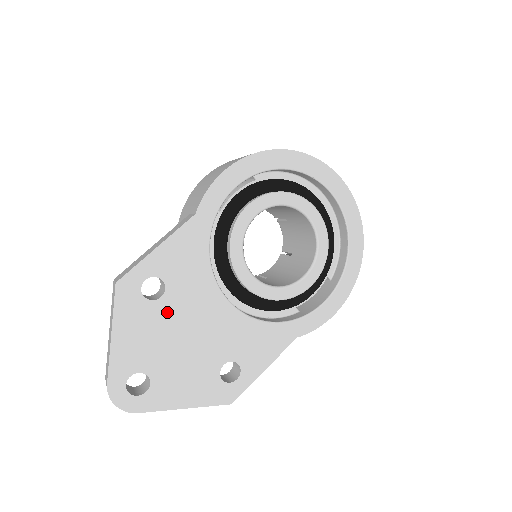
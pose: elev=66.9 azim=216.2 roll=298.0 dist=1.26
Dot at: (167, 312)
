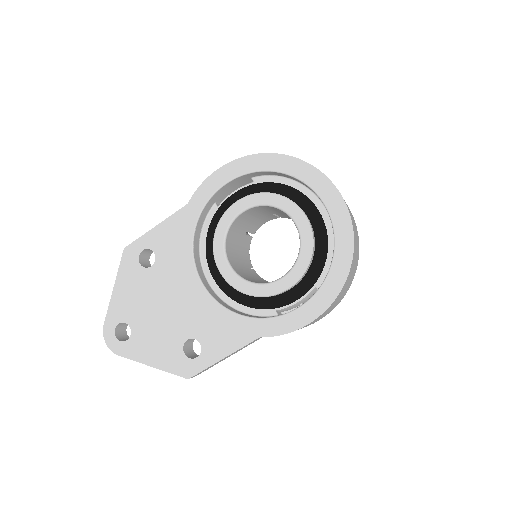
Dot at: (153, 280)
